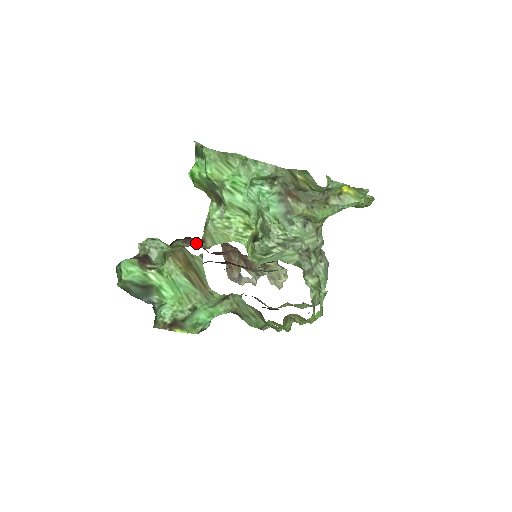
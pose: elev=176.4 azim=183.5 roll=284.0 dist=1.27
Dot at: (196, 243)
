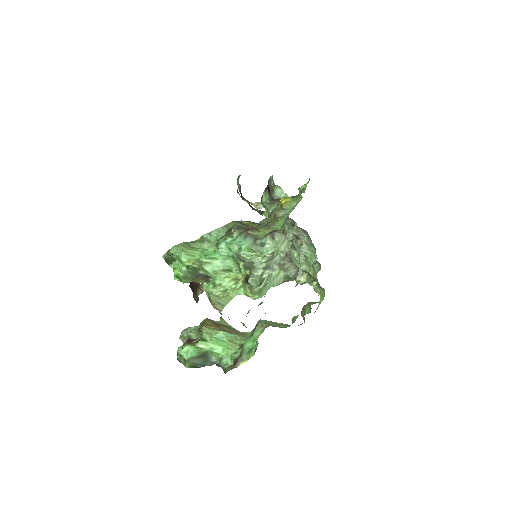
Dot at: occluded
